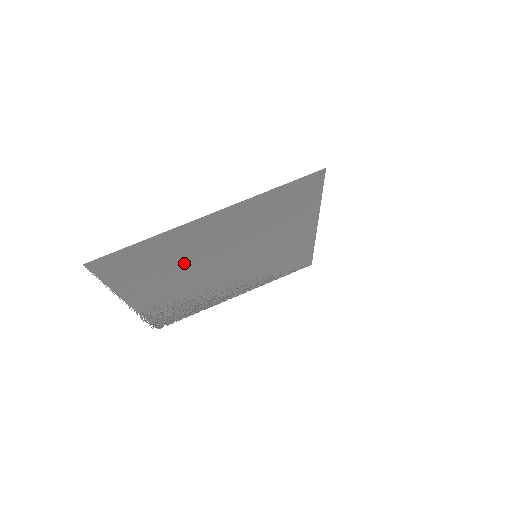
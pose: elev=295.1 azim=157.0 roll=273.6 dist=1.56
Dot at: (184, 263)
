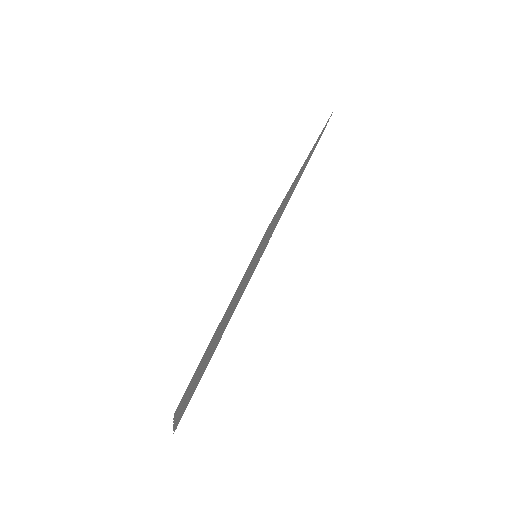
Dot at: (224, 322)
